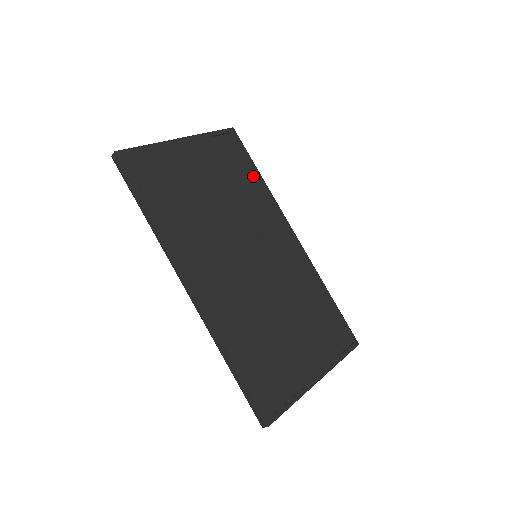
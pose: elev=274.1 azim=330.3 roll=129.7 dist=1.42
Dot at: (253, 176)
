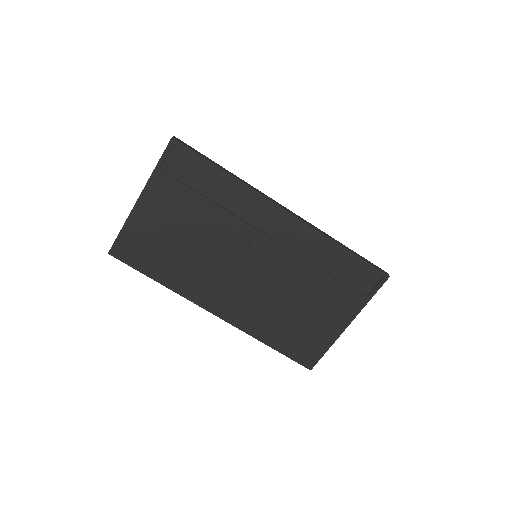
Dot at: (219, 176)
